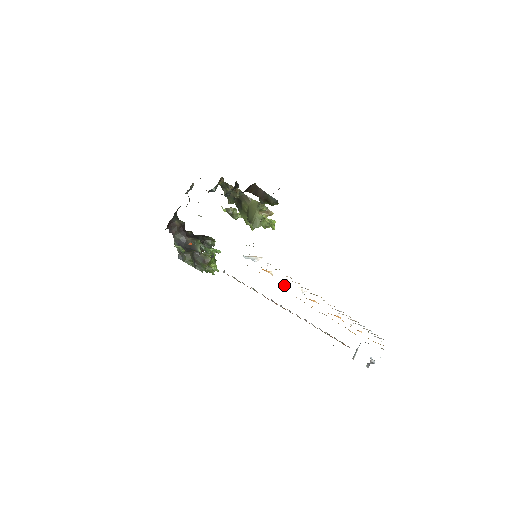
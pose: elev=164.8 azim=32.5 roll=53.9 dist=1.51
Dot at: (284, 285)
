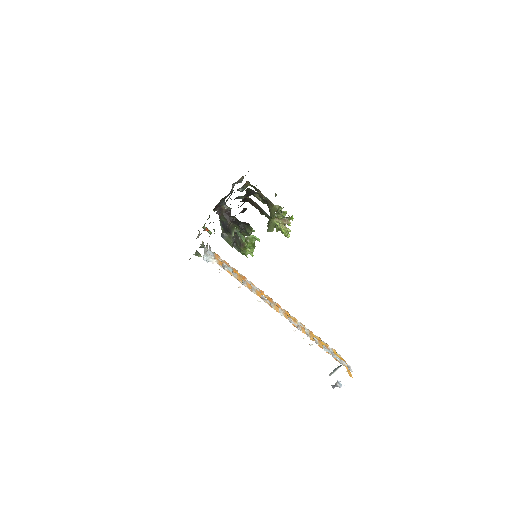
Dot at: occluded
